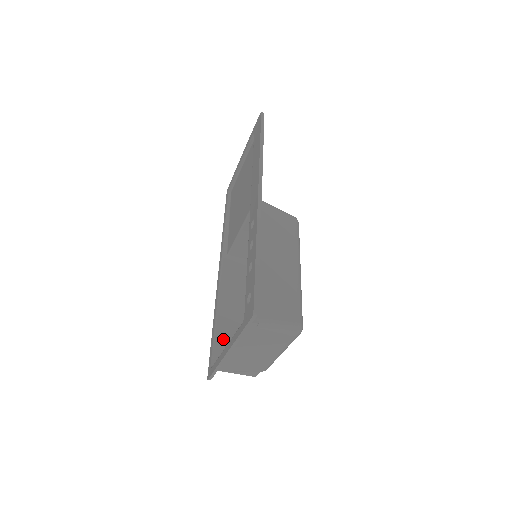
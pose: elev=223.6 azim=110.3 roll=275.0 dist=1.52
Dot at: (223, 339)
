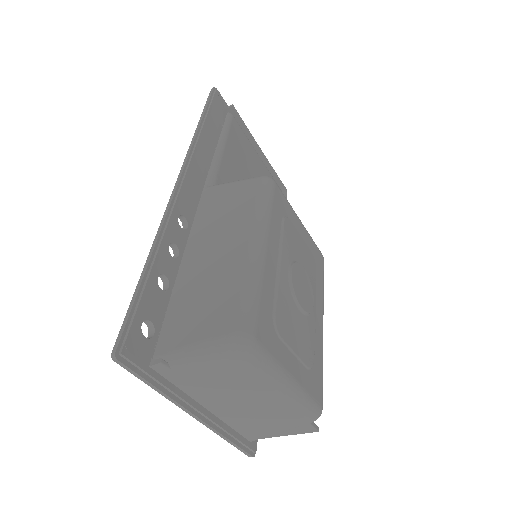
Dot at: occluded
